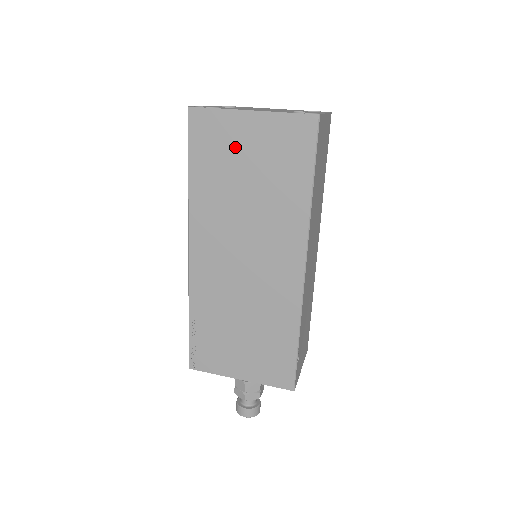
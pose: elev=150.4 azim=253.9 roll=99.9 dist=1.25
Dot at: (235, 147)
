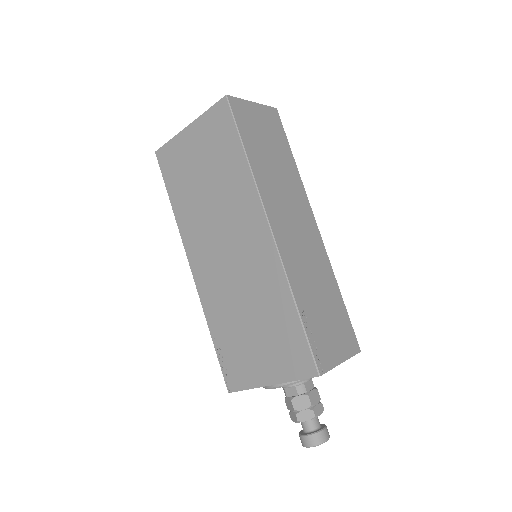
Dot at: (188, 160)
